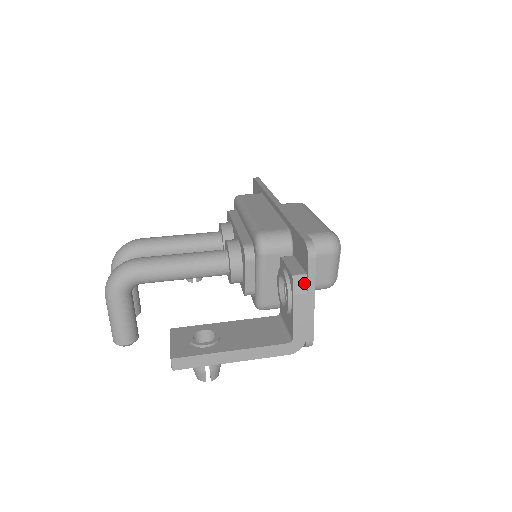
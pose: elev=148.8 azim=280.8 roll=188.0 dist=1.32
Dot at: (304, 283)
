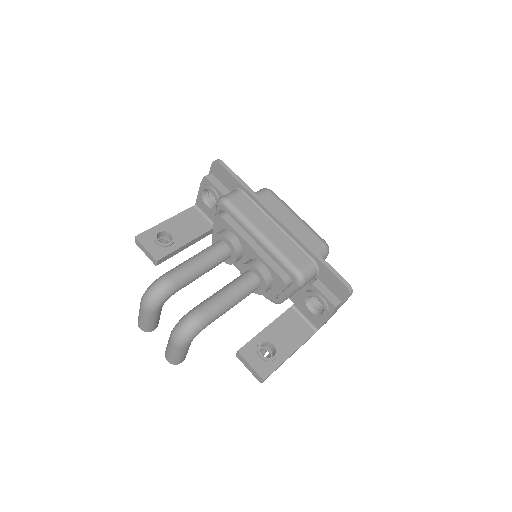
Dot at: (339, 306)
